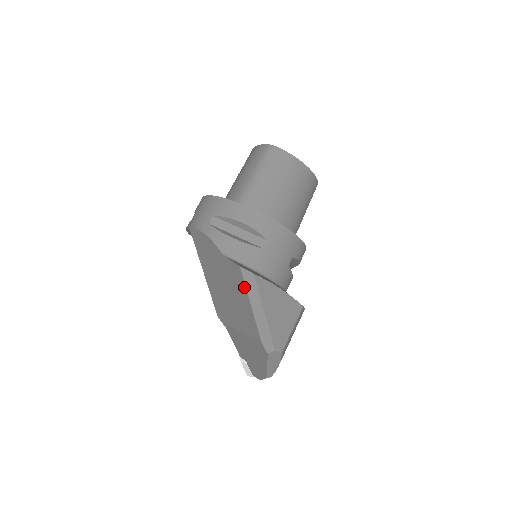
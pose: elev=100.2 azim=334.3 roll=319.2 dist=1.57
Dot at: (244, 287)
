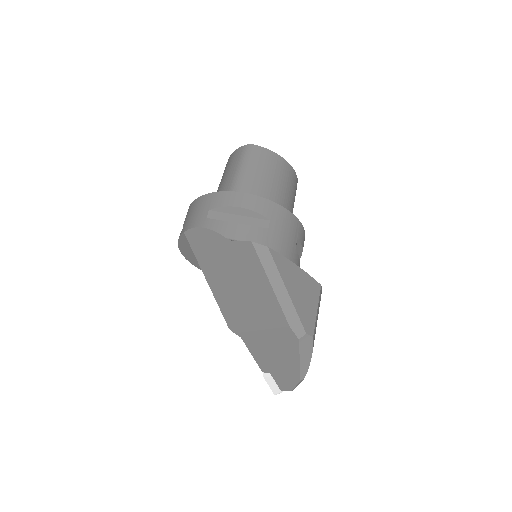
Dot at: (260, 265)
